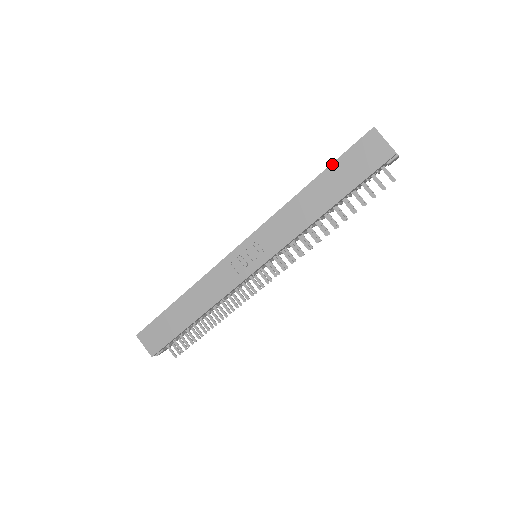
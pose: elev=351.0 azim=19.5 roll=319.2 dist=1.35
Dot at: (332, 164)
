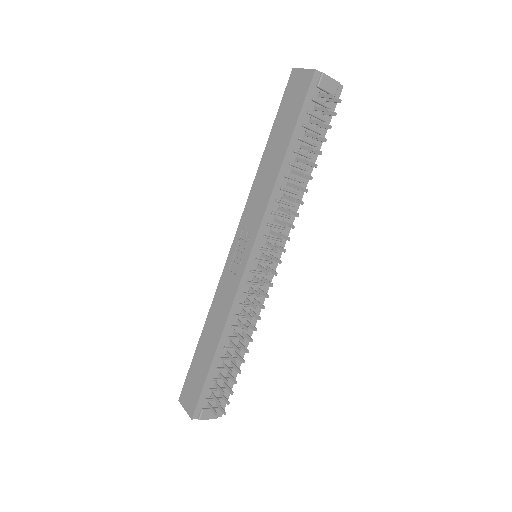
Dot at: (274, 122)
